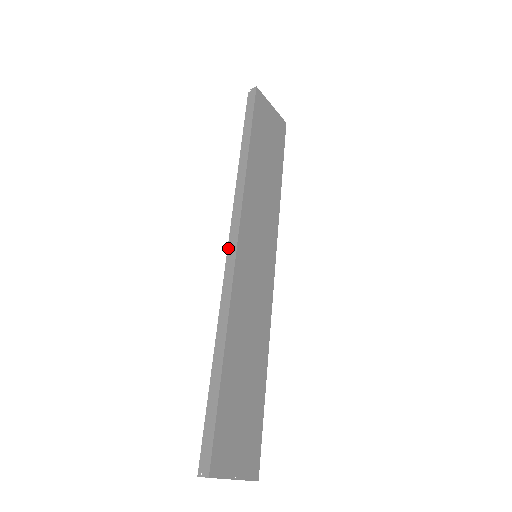
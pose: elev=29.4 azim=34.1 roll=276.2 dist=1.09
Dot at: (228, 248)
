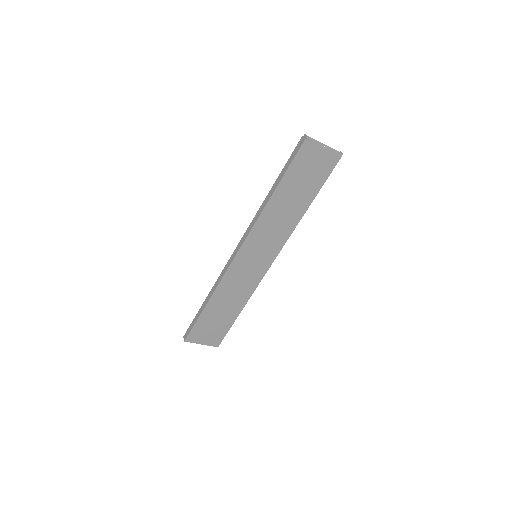
Dot at: (235, 250)
